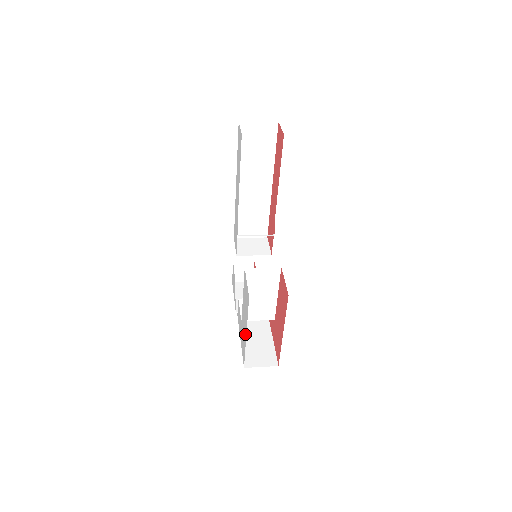
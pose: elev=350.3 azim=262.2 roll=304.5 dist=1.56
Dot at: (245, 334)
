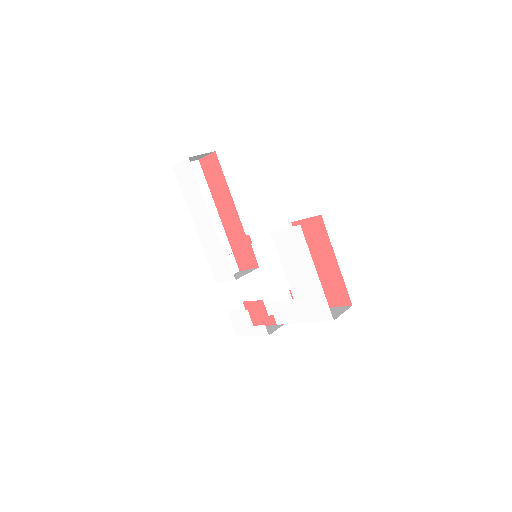
Dot at: (314, 280)
